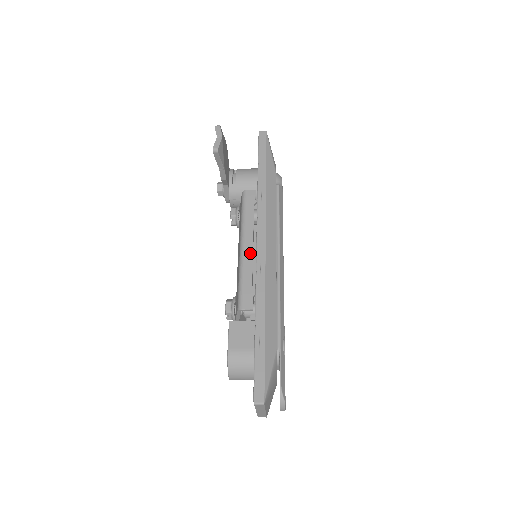
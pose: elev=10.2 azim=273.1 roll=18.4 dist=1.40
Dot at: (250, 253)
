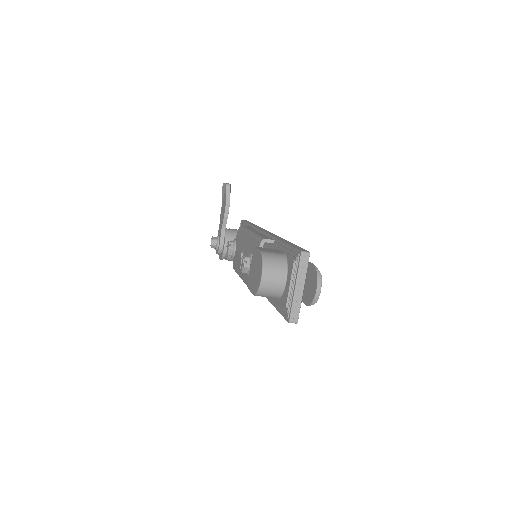
Dot at: occluded
